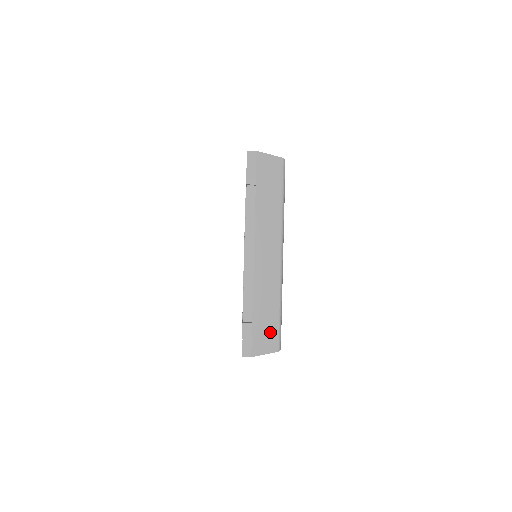
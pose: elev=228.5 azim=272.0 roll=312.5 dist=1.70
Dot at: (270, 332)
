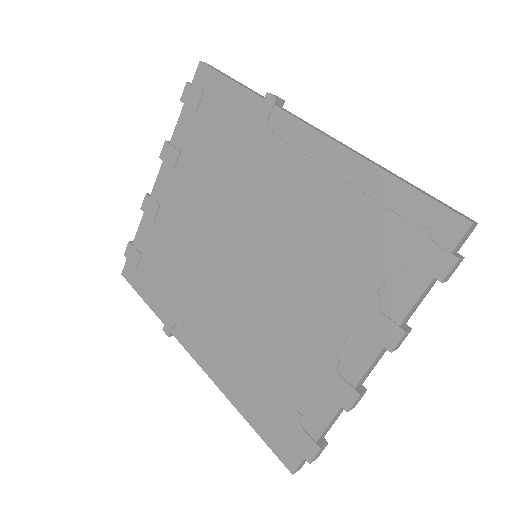
Dot at: (326, 433)
